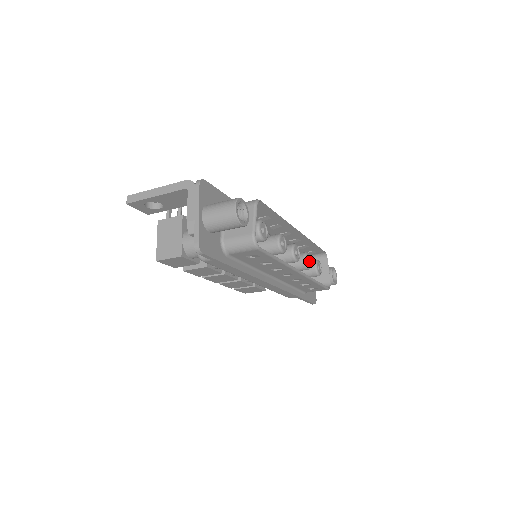
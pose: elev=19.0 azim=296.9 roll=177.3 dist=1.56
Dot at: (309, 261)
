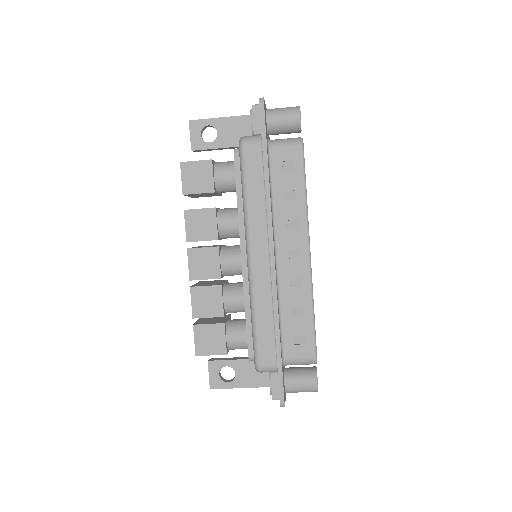
Dot at: occluded
